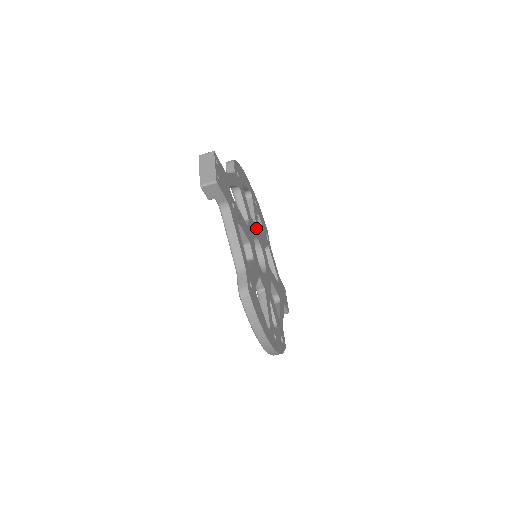
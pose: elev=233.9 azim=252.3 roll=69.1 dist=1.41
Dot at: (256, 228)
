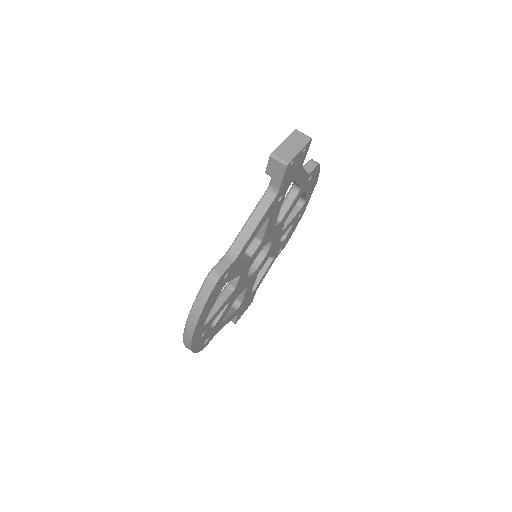
Dot at: (279, 234)
